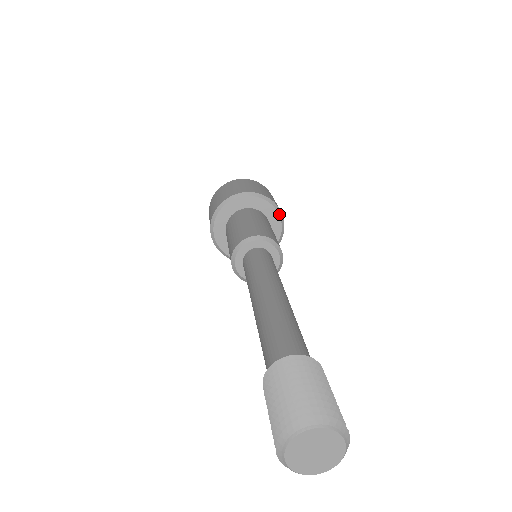
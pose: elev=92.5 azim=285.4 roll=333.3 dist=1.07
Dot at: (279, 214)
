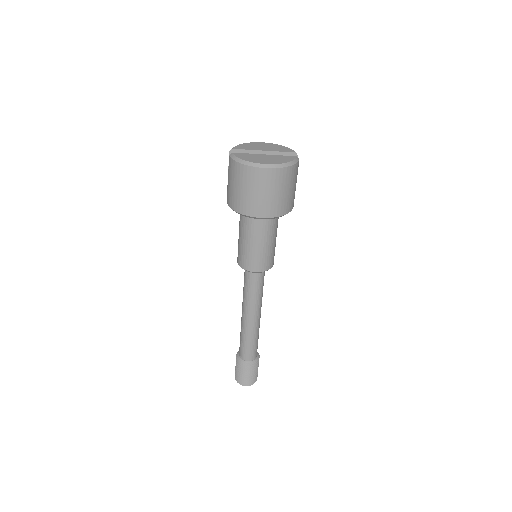
Dot at: occluded
